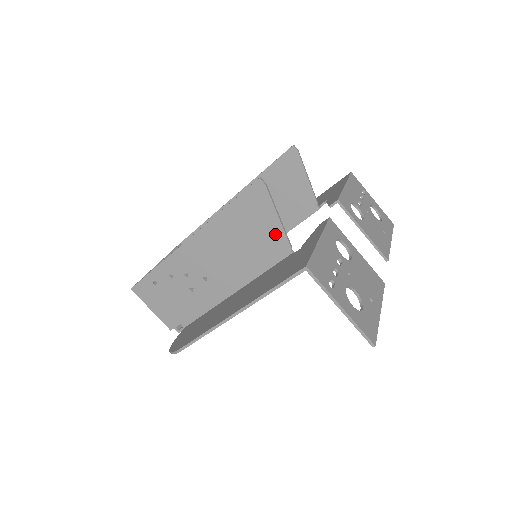
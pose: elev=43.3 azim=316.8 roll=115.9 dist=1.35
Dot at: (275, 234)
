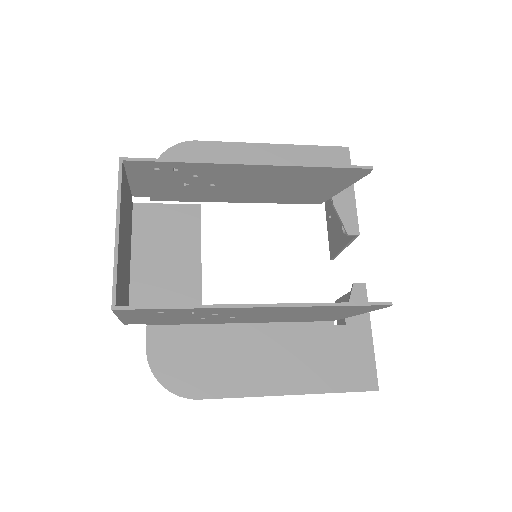
Dot at: (341, 316)
